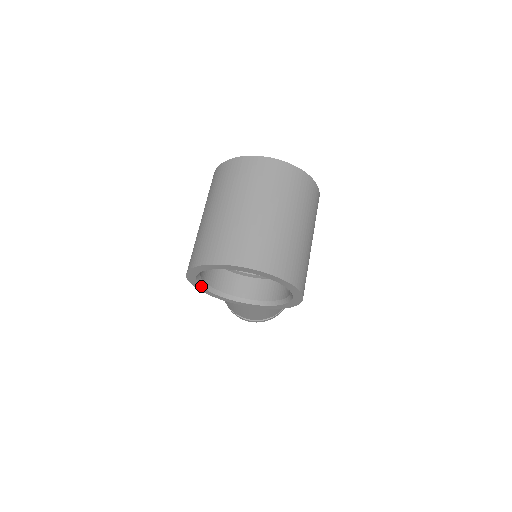
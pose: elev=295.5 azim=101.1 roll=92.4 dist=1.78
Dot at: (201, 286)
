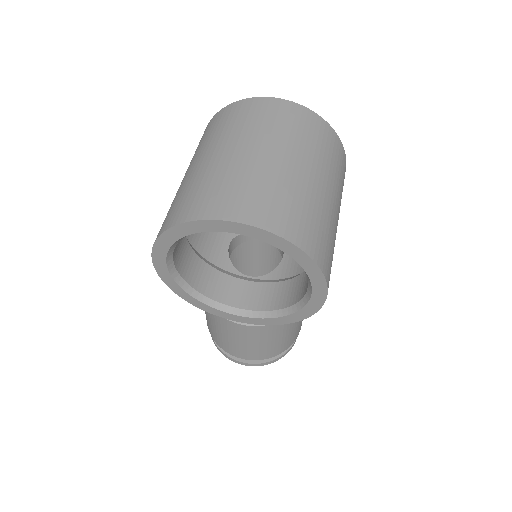
Dot at: (174, 281)
